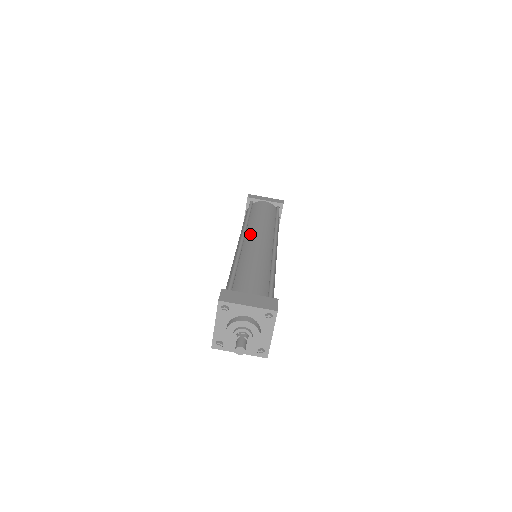
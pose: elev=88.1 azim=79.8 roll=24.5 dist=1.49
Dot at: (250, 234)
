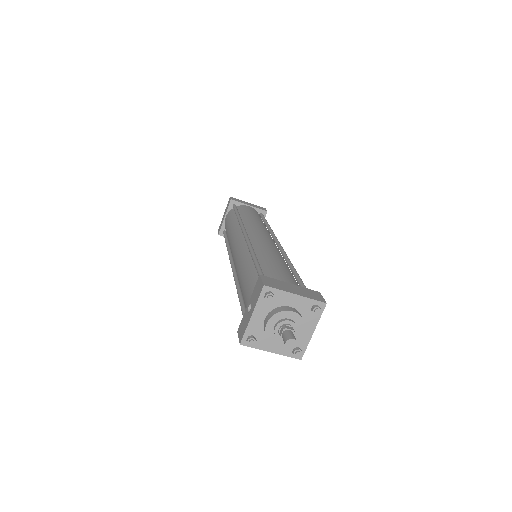
Dot at: (252, 231)
